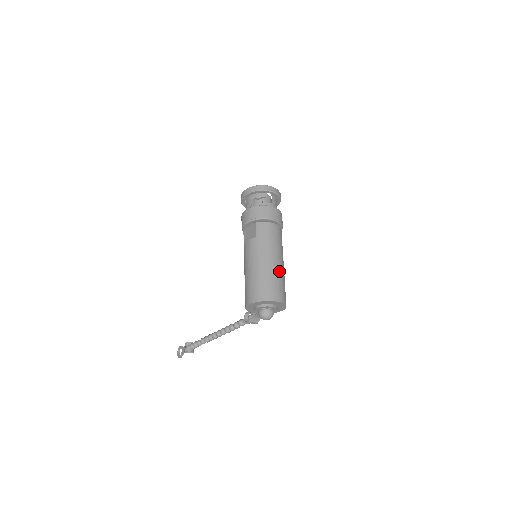
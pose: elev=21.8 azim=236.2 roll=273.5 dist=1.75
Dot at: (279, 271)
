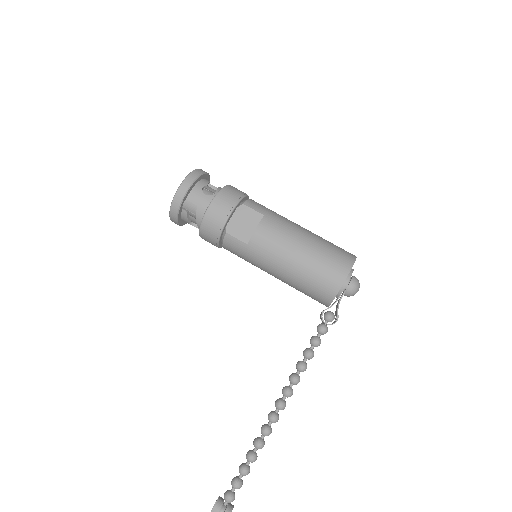
Dot at: occluded
